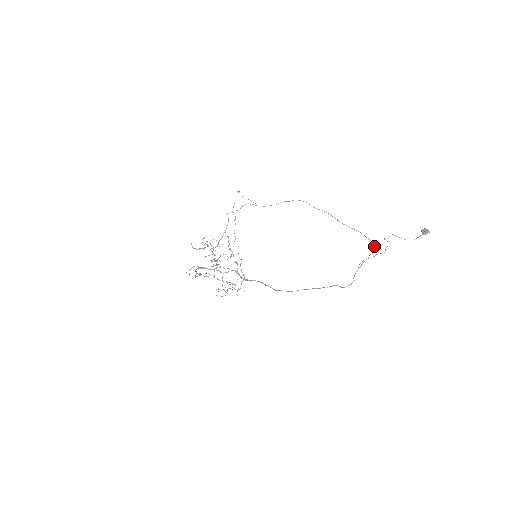
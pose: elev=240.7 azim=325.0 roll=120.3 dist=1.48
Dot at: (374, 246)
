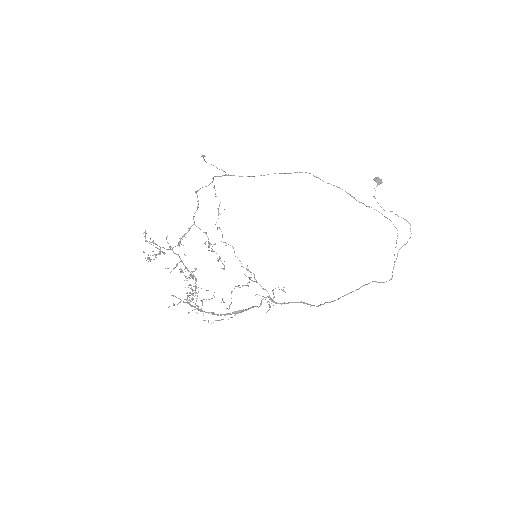
Dot at: (395, 227)
